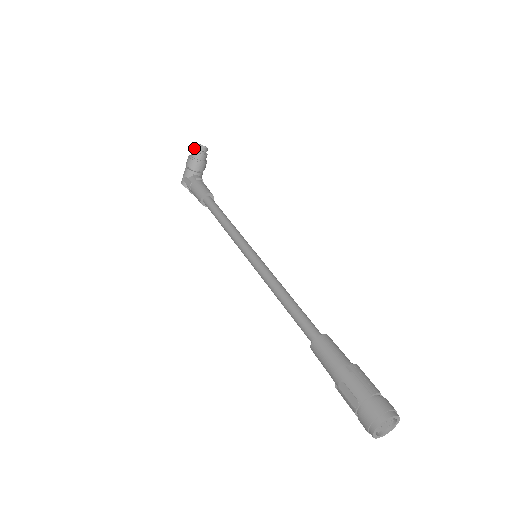
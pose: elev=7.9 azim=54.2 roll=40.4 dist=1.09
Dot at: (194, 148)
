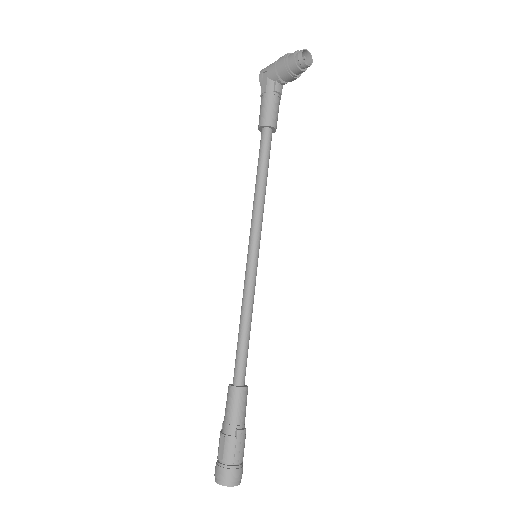
Dot at: (297, 53)
